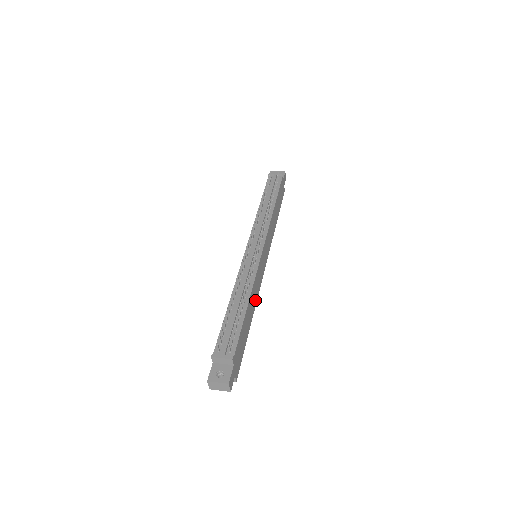
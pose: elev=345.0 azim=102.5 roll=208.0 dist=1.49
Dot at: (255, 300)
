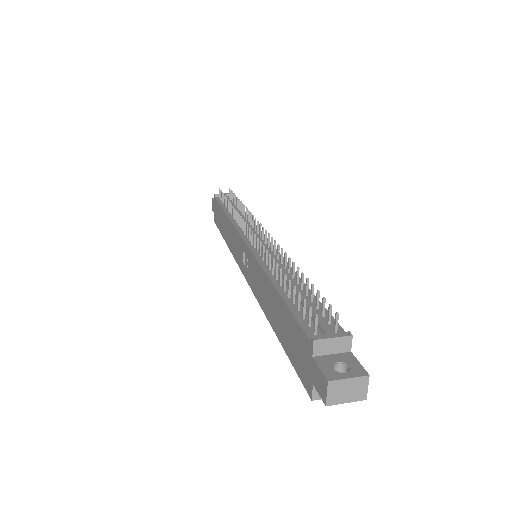
Dot at: occluded
